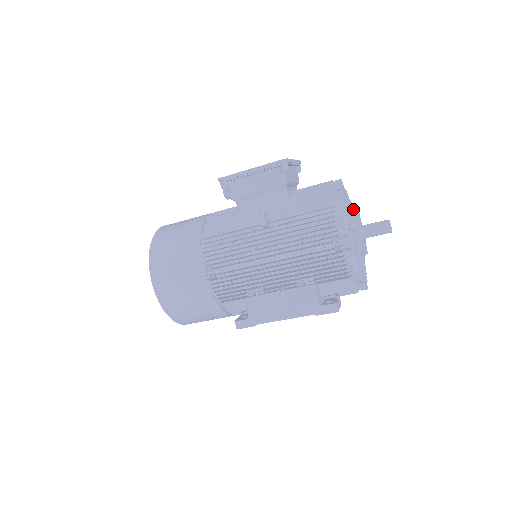
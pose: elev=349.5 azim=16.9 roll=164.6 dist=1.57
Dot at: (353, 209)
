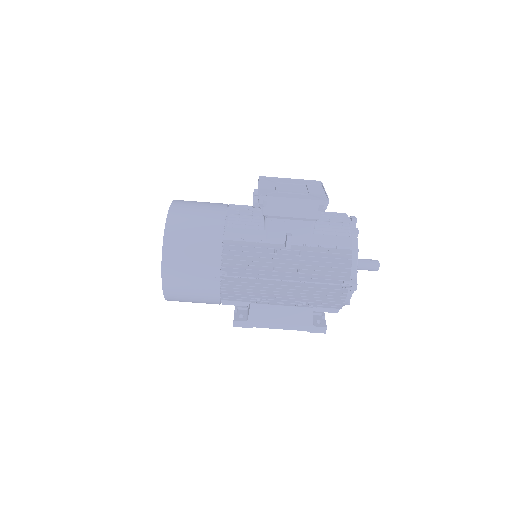
Dot at: occluded
